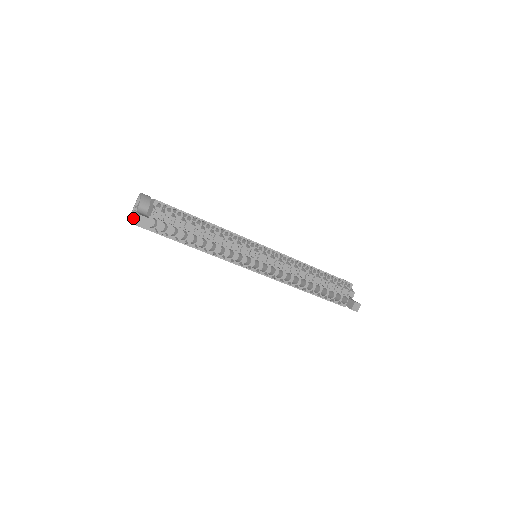
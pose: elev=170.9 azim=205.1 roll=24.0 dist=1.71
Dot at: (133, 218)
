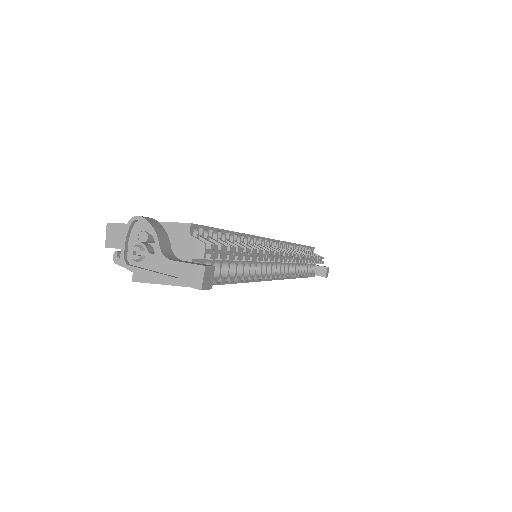
Dot at: (158, 274)
